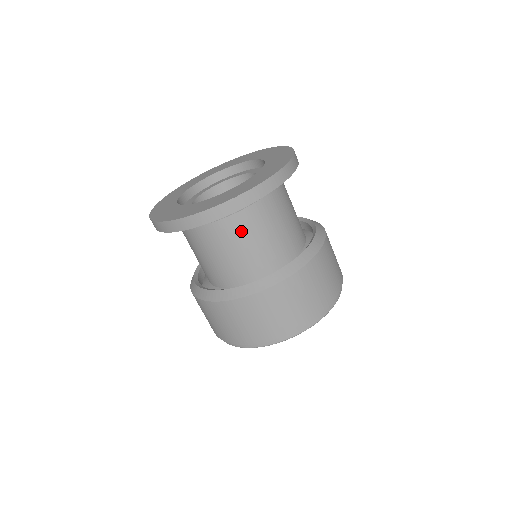
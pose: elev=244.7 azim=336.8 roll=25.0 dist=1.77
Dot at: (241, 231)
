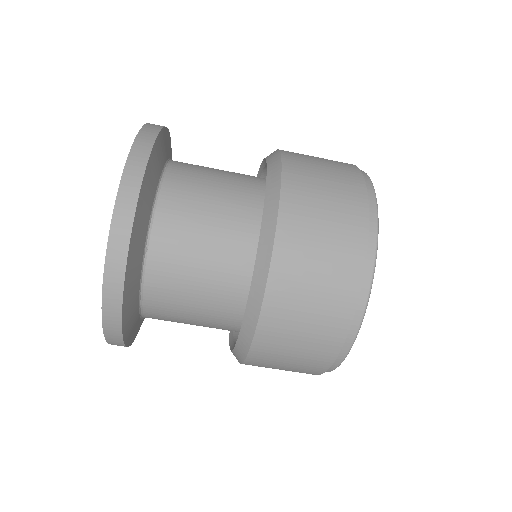
Dot at: (170, 312)
